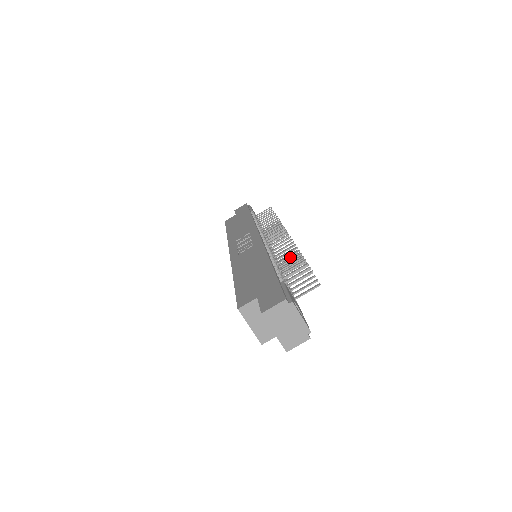
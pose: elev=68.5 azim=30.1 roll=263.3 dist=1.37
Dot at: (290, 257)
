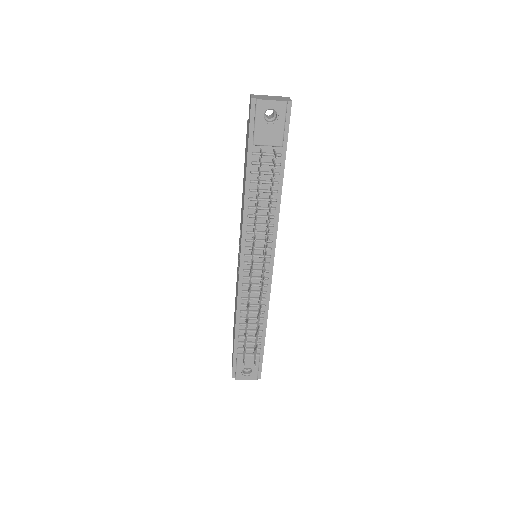
Dot at: (260, 302)
